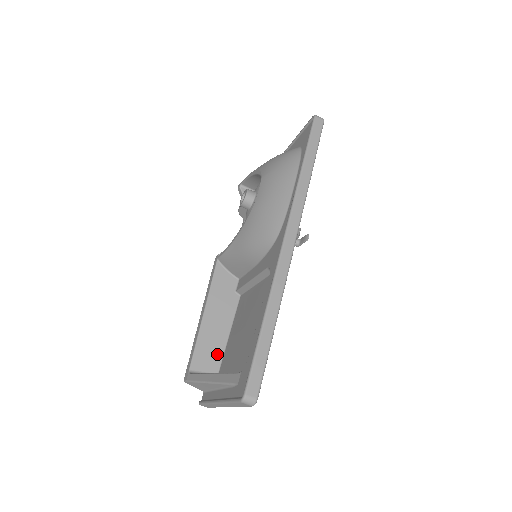
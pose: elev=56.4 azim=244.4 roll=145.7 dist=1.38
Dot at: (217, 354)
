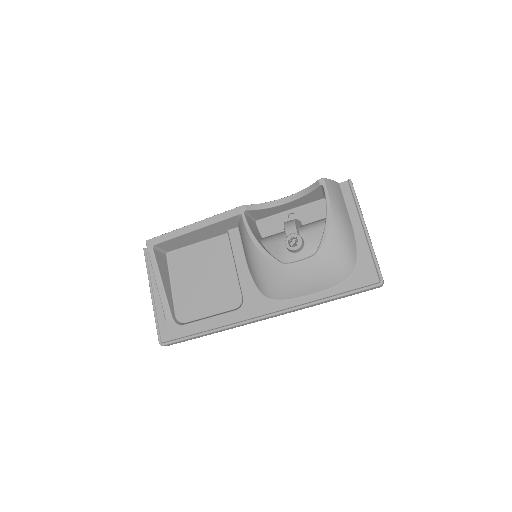
Dot at: (179, 246)
